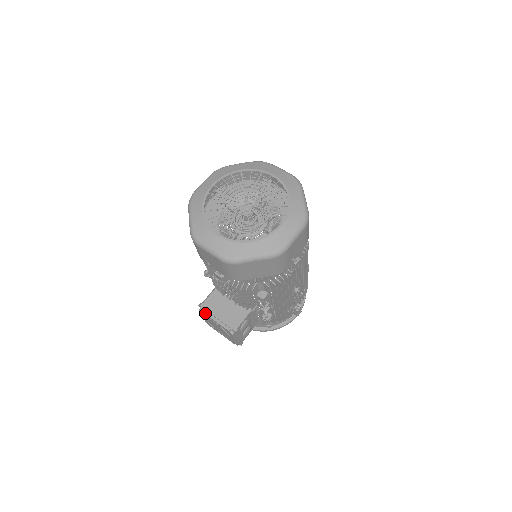
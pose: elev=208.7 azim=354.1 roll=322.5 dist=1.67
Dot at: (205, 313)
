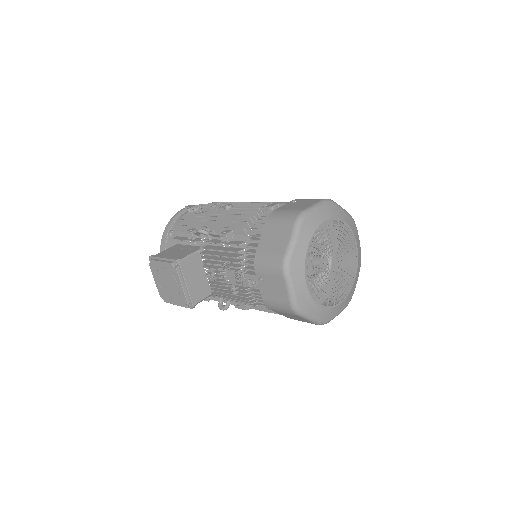
Dot at: (179, 273)
